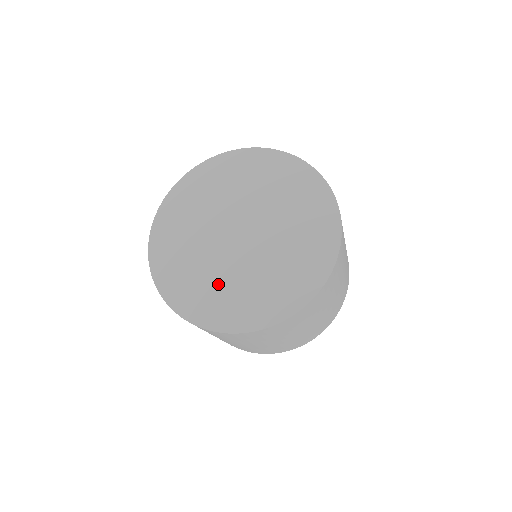
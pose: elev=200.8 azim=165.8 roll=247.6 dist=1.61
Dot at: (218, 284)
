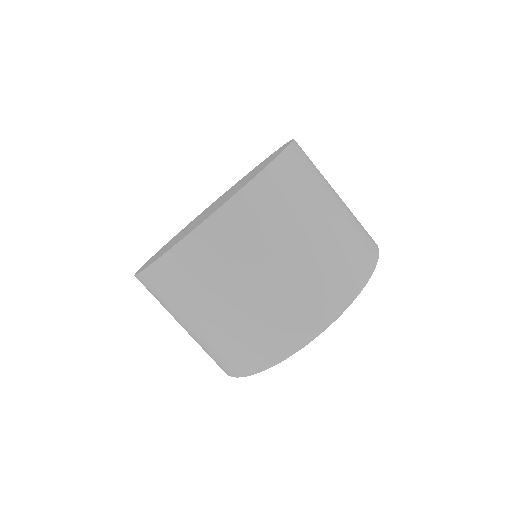
Dot at: occluded
